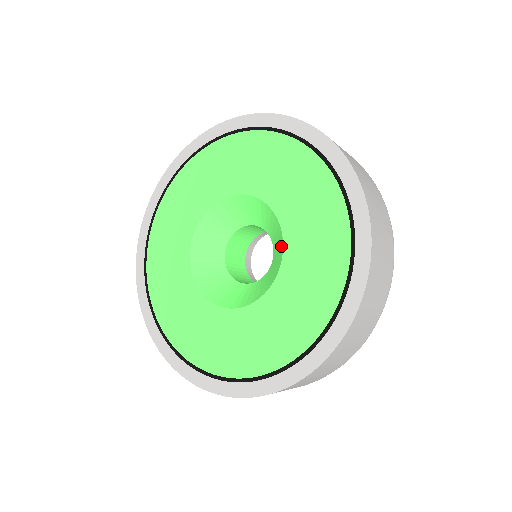
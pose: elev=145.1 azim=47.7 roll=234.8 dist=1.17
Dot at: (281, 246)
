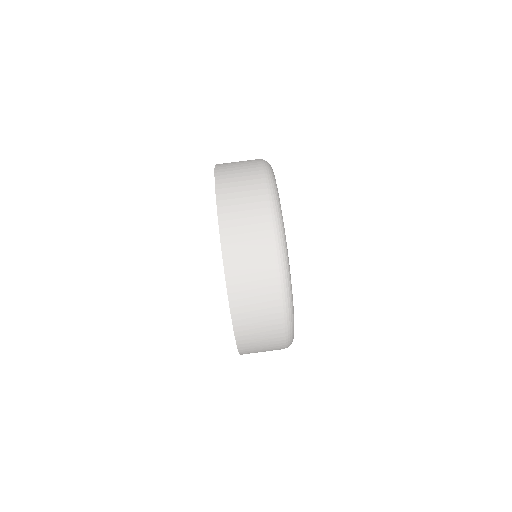
Dot at: occluded
